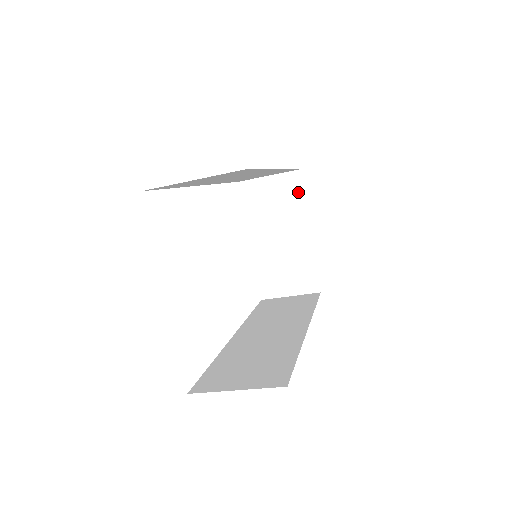
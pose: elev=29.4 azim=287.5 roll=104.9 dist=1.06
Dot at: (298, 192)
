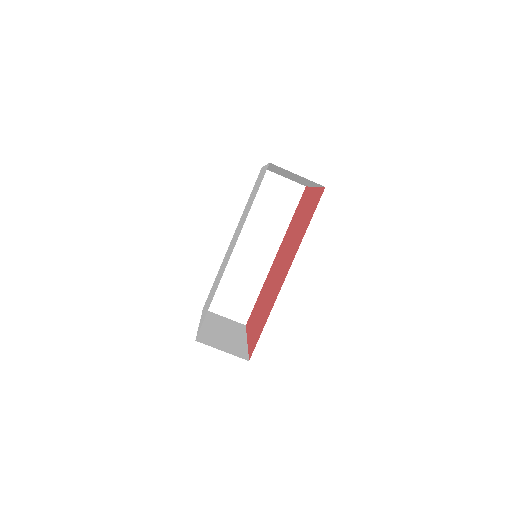
Dot at: (243, 329)
